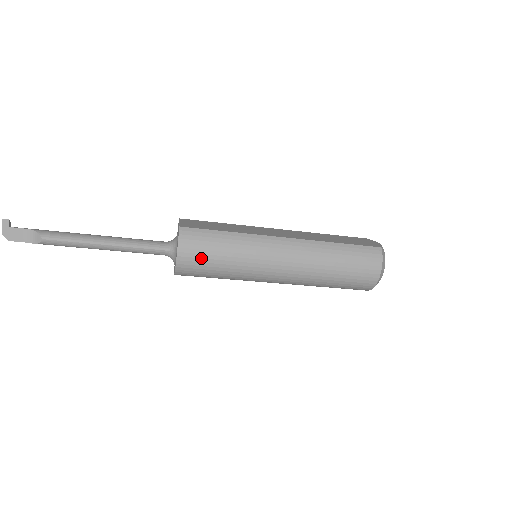
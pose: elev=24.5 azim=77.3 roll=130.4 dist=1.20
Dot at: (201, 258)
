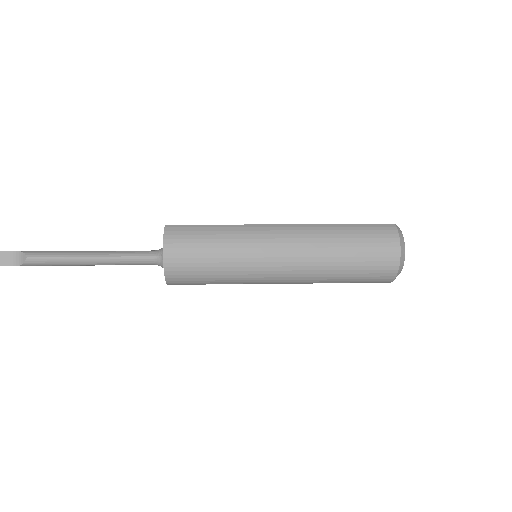
Dot at: (190, 253)
